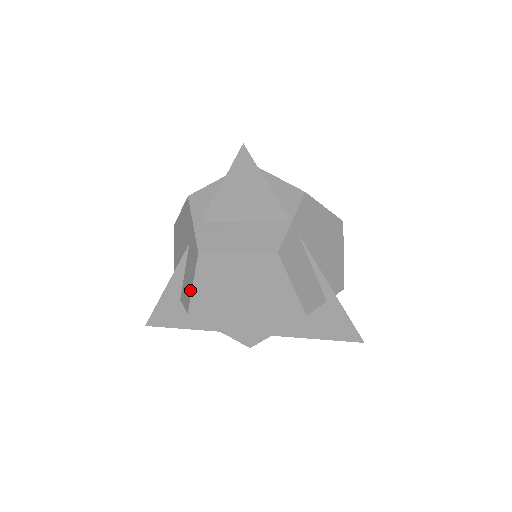
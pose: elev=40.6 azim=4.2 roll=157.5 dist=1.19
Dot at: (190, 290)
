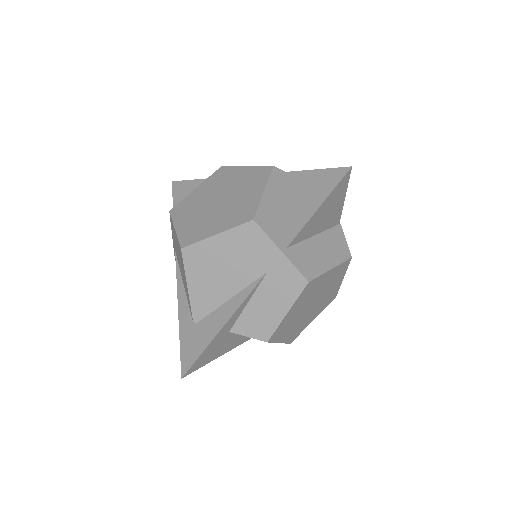
Dot at: (278, 319)
